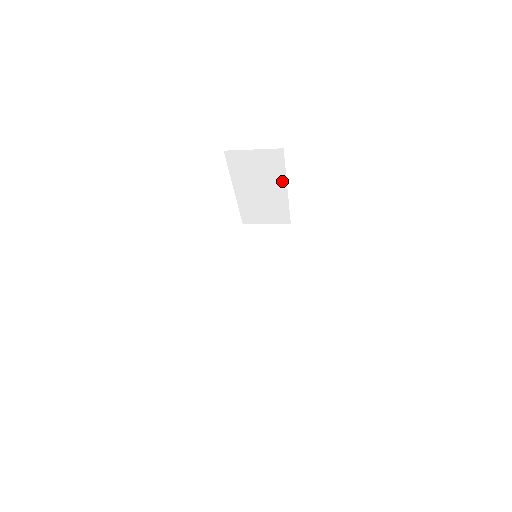
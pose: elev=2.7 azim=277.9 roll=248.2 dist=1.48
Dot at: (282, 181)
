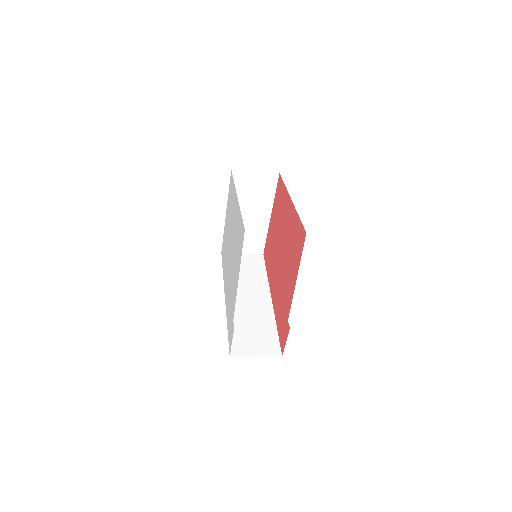
Dot at: (269, 206)
